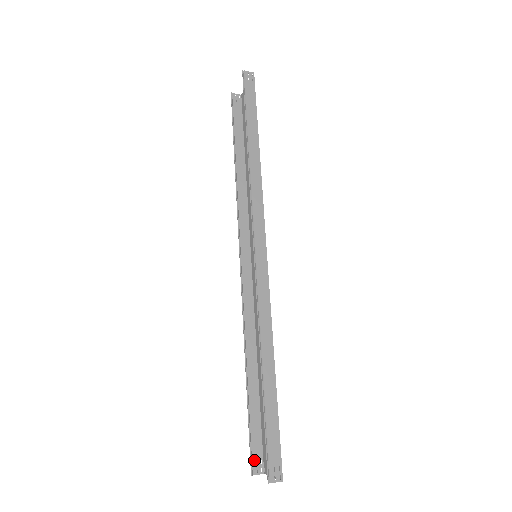
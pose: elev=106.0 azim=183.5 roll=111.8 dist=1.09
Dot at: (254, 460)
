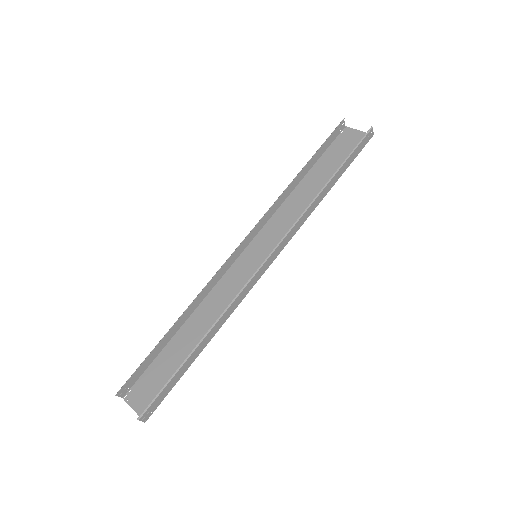
Dot at: (126, 386)
